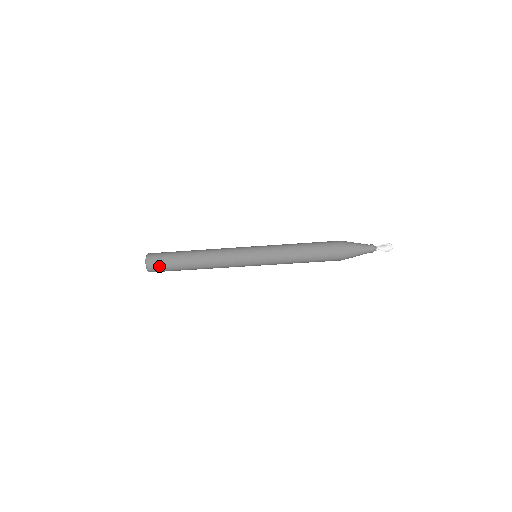
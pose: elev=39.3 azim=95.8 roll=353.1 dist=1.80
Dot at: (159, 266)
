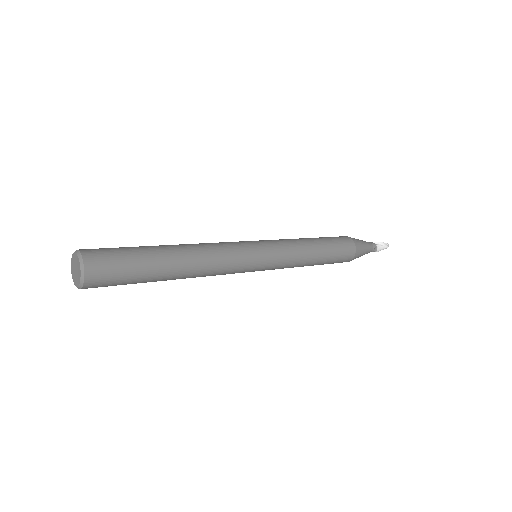
Dot at: (105, 286)
